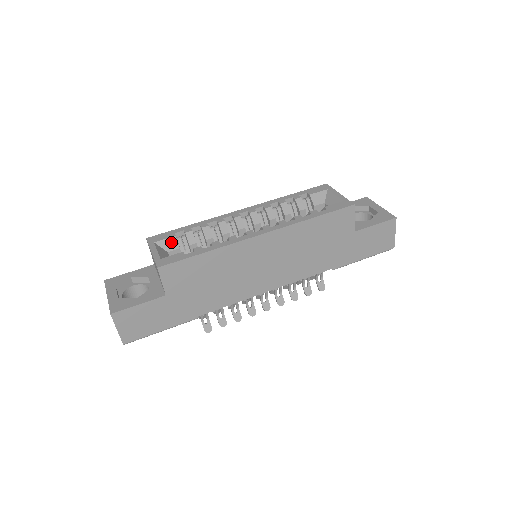
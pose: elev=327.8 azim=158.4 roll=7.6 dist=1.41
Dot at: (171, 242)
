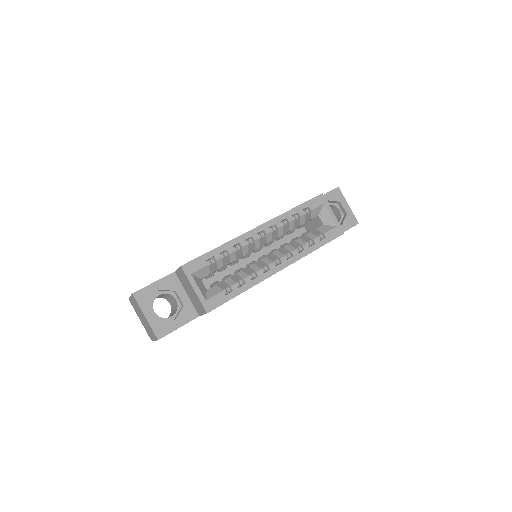
Dot at: (204, 271)
